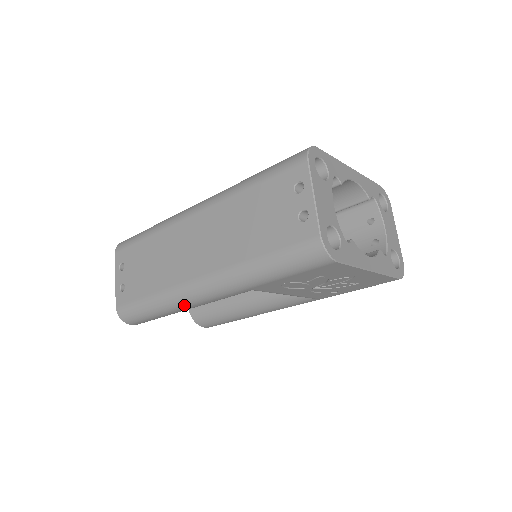
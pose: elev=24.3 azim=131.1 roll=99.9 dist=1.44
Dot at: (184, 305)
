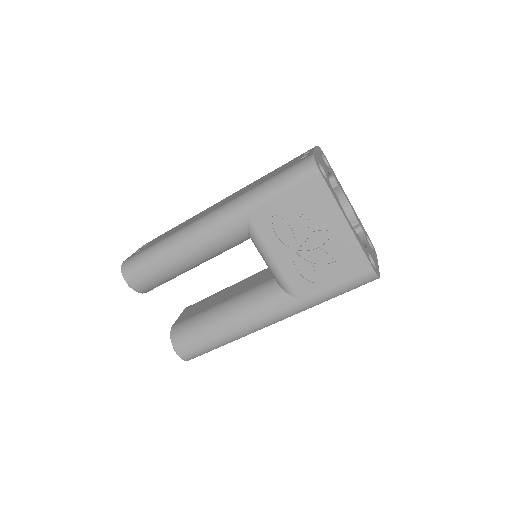
Dot at: (186, 241)
